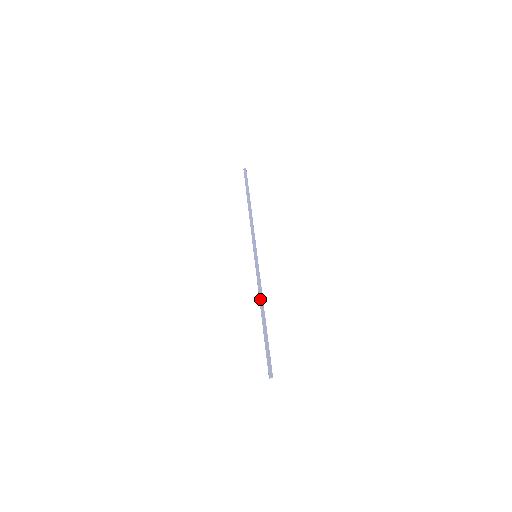
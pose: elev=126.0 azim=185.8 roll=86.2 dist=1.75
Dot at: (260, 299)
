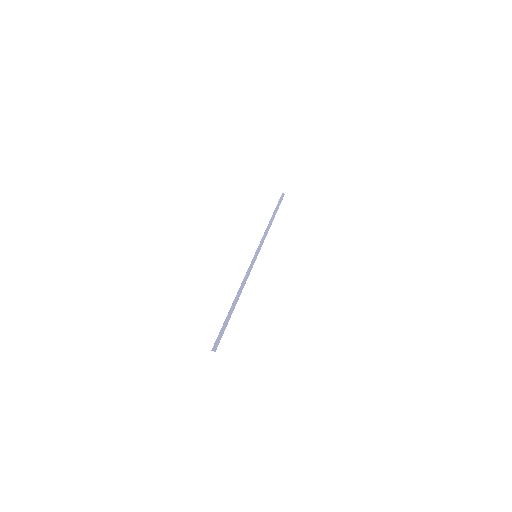
Dot at: (241, 287)
